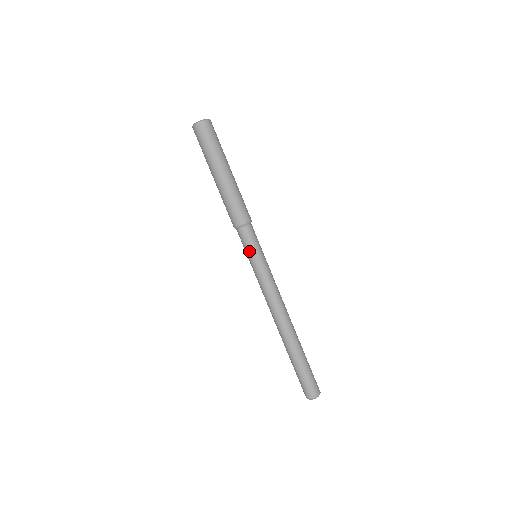
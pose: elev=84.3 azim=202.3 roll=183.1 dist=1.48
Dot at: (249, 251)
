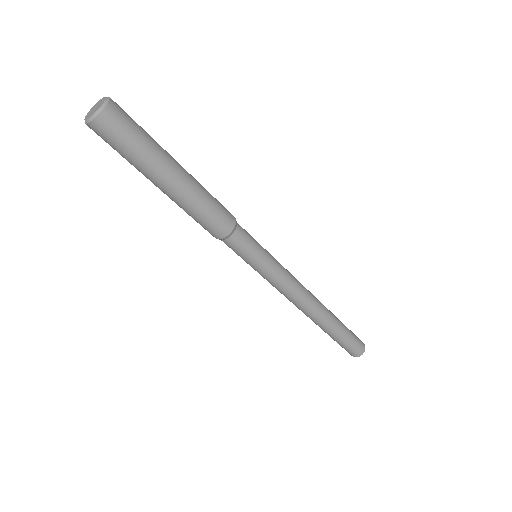
Dot at: occluded
